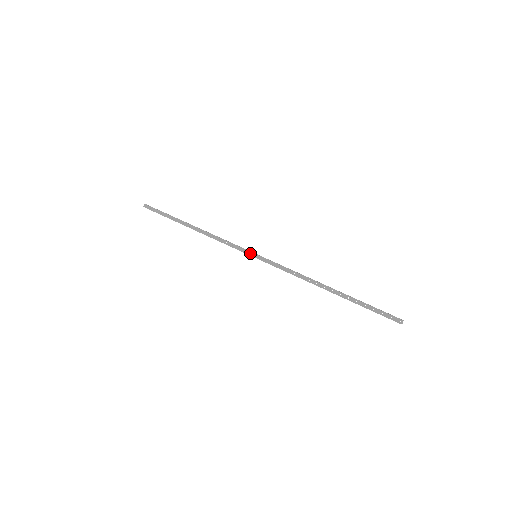
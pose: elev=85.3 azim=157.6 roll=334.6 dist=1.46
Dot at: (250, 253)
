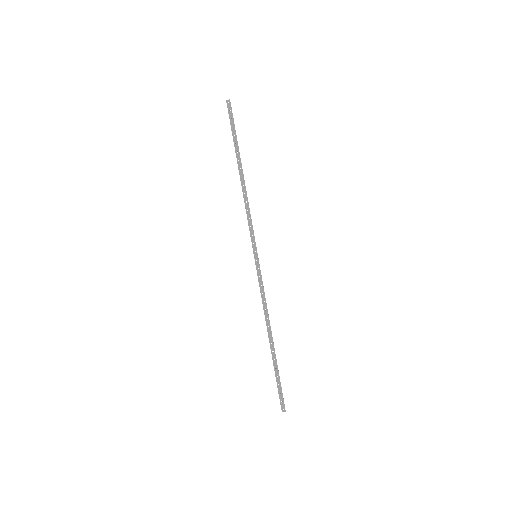
Dot at: (255, 249)
